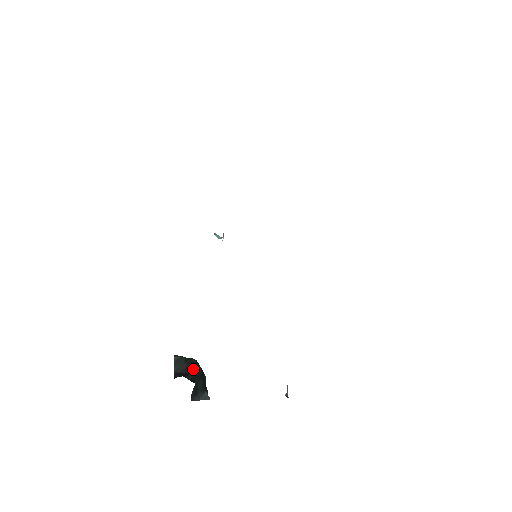
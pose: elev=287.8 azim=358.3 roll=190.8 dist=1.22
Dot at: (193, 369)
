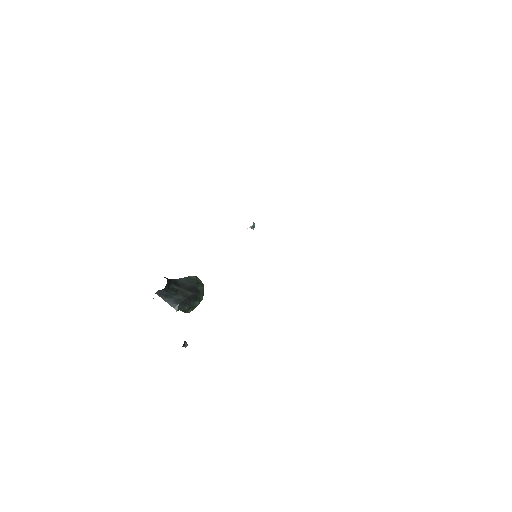
Dot at: (187, 288)
